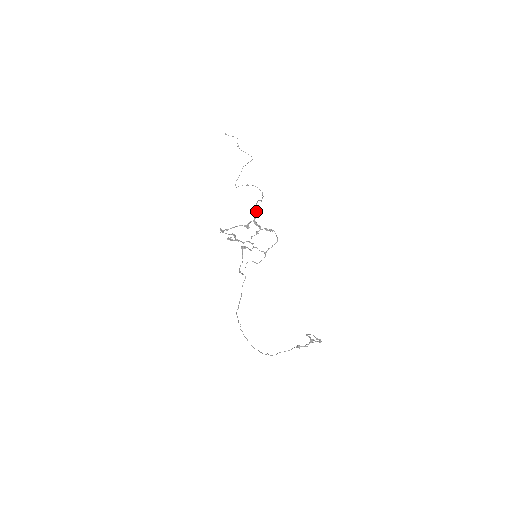
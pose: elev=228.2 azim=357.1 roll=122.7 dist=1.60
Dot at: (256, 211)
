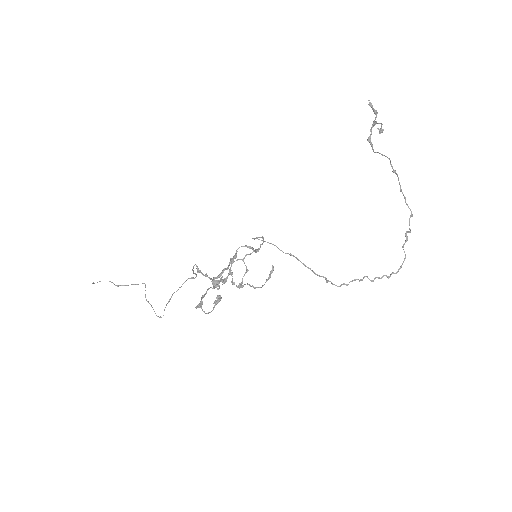
Dot at: (203, 275)
